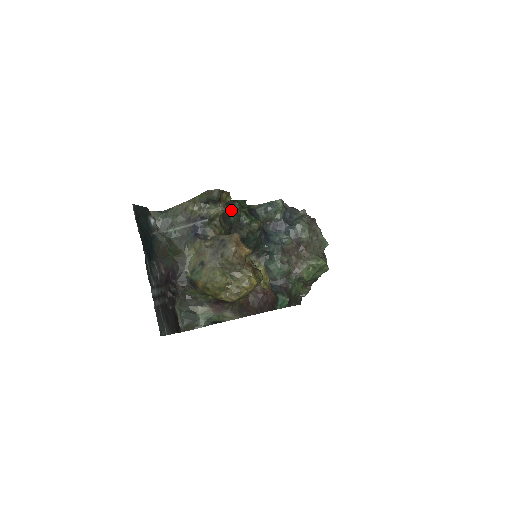
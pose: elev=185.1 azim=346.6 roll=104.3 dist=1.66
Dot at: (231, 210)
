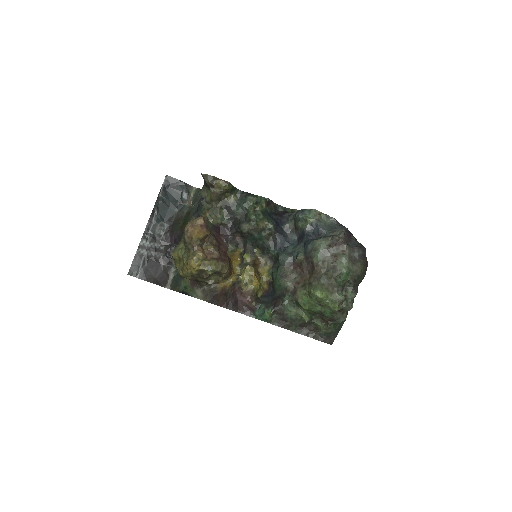
Dot at: (240, 202)
